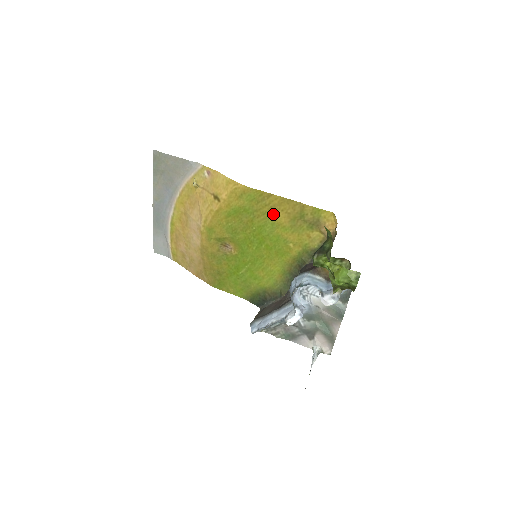
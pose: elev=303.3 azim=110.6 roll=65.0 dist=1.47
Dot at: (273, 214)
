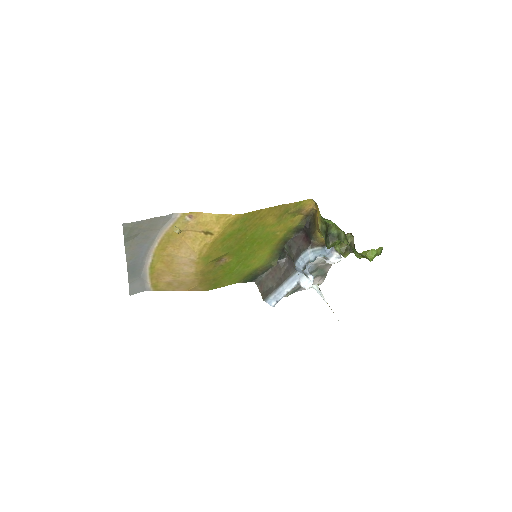
Dot at: (263, 221)
